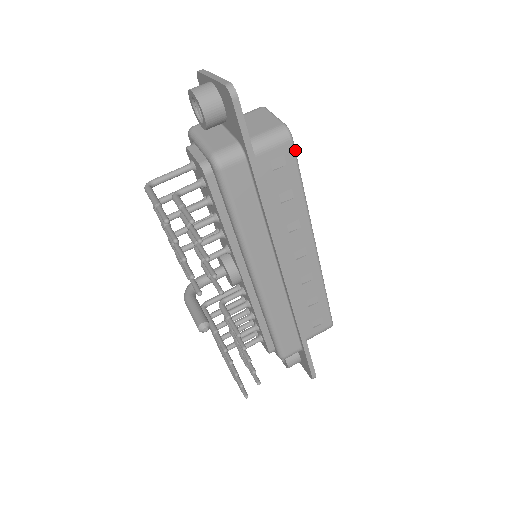
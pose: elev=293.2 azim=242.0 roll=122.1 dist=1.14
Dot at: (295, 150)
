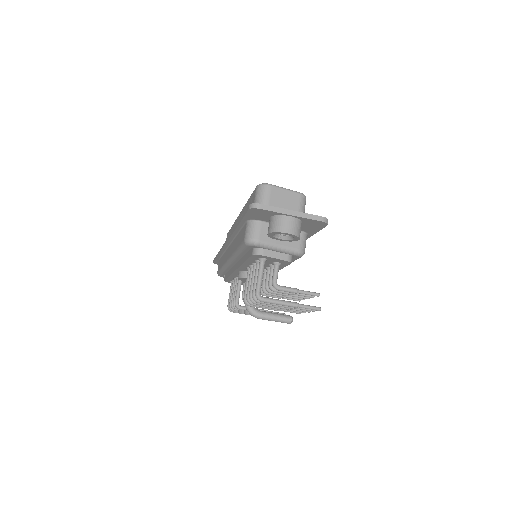
Dot at: occluded
